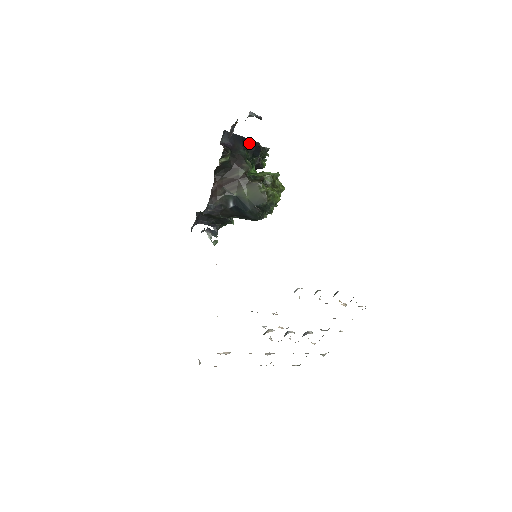
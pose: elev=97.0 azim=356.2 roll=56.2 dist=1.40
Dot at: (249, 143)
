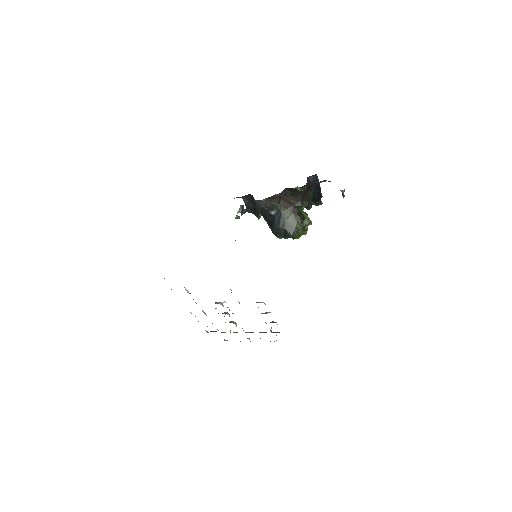
Dot at: (319, 192)
